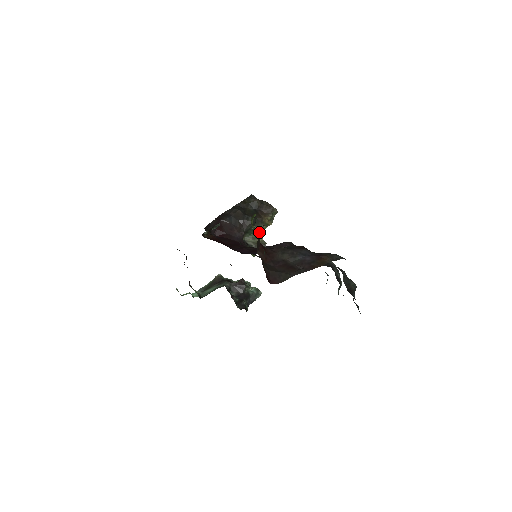
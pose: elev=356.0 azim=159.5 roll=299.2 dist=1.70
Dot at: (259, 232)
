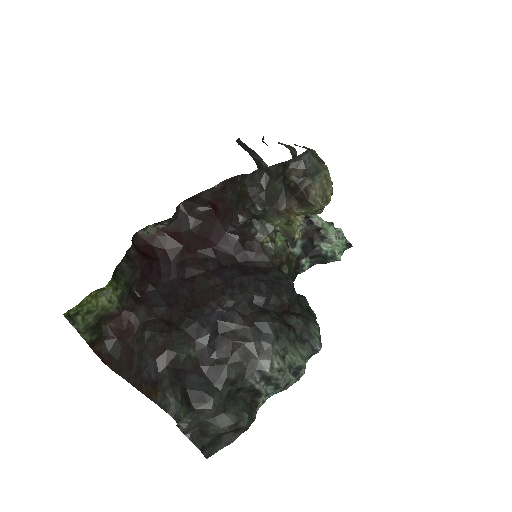
Dot at: (277, 225)
